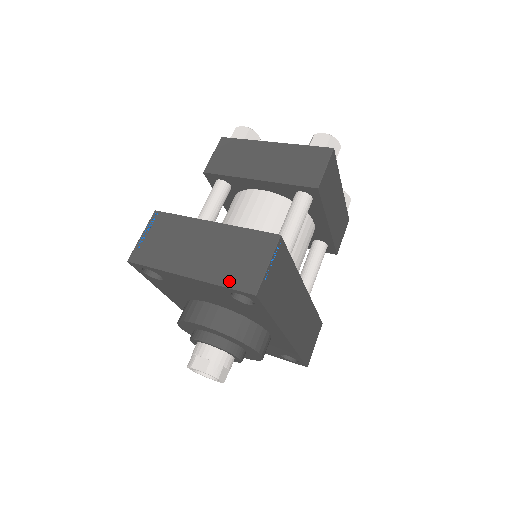
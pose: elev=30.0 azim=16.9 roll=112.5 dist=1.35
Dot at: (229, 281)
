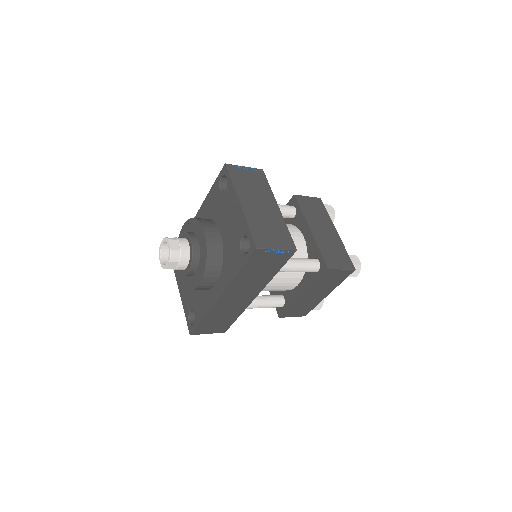
Dot at: (254, 229)
